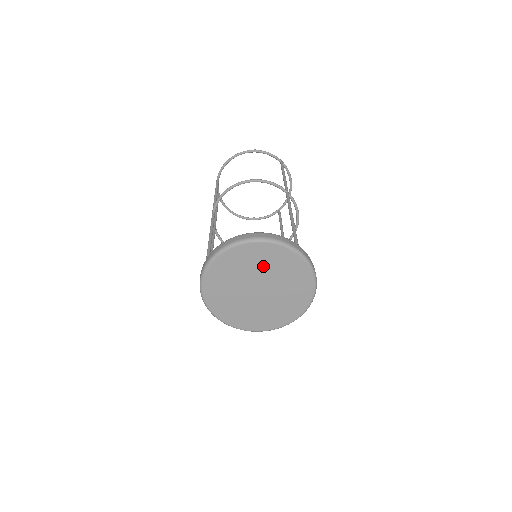
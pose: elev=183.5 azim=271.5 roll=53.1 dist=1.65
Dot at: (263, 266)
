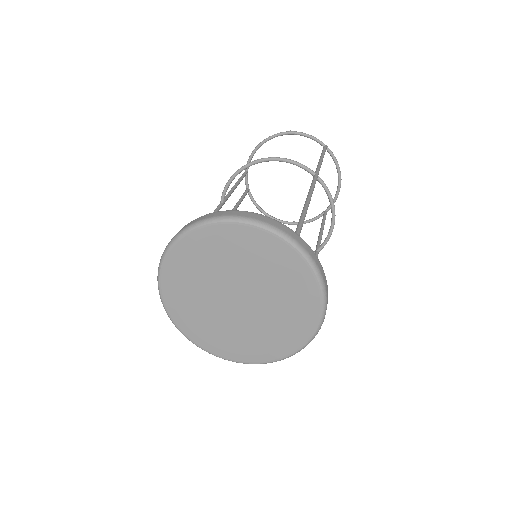
Dot at: (240, 262)
